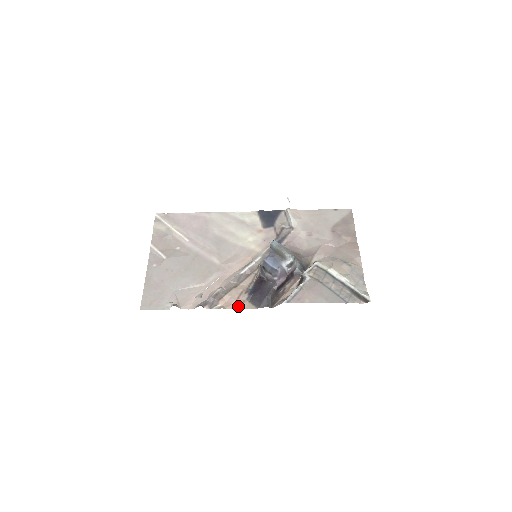
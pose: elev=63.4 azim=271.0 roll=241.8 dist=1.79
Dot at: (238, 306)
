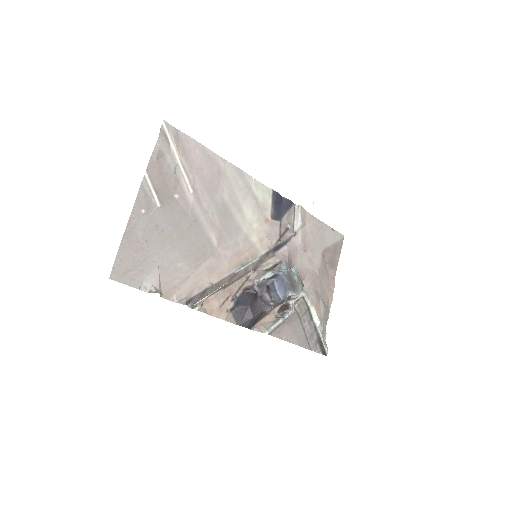
Dot at: (220, 315)
